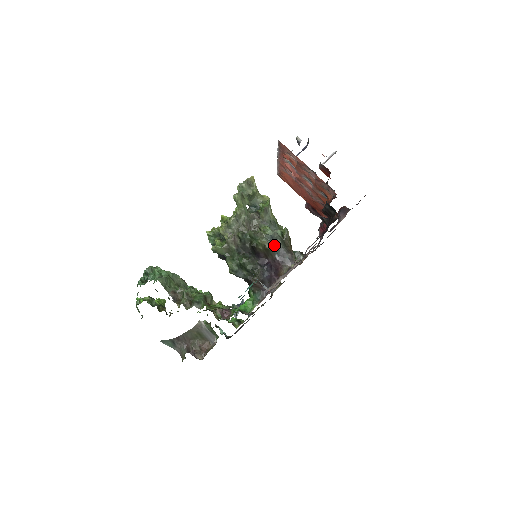
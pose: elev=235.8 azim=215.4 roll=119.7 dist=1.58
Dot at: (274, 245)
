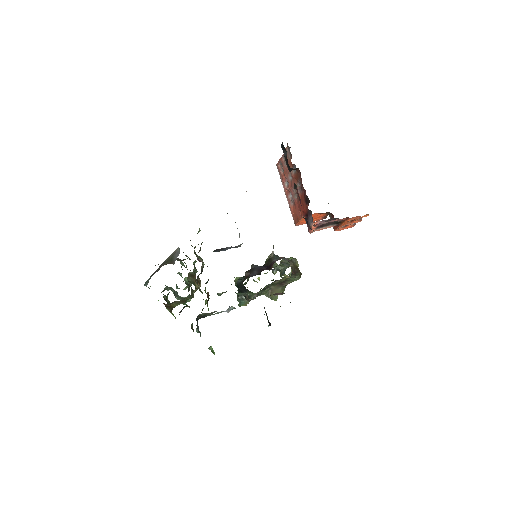
Dot at: (273, 248)
